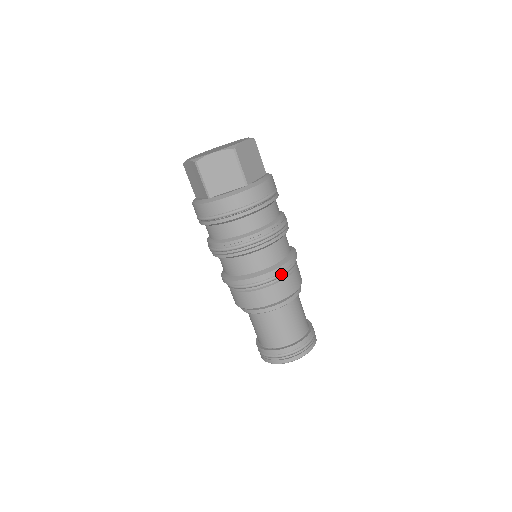
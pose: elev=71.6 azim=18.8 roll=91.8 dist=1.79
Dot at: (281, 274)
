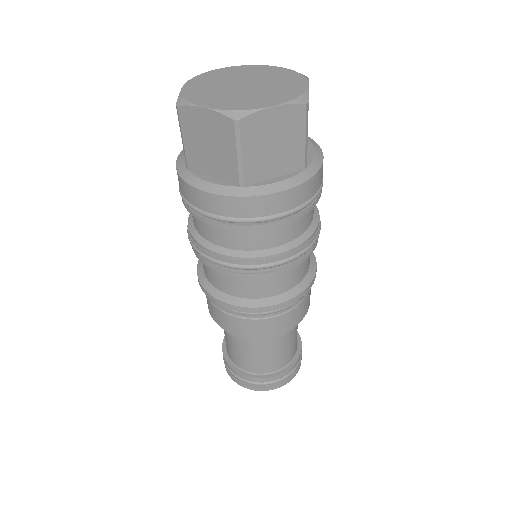
Dot at: occluded
